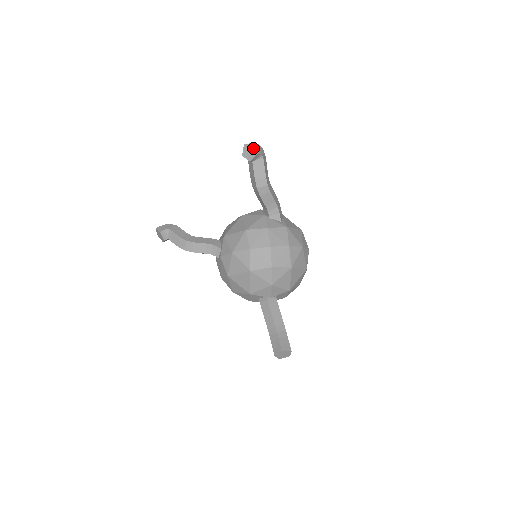
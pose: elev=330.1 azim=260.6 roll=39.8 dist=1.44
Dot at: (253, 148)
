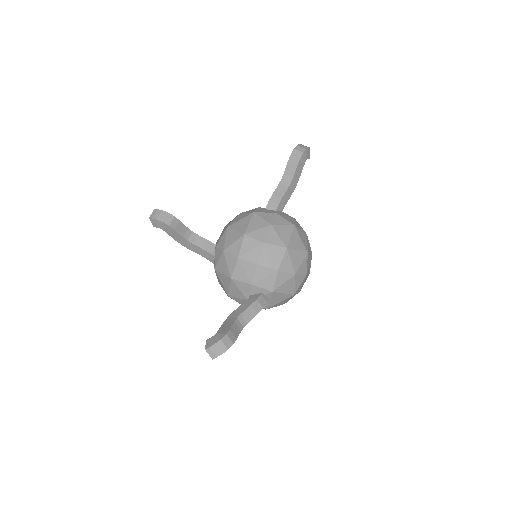
Dot at: (213, 356)
